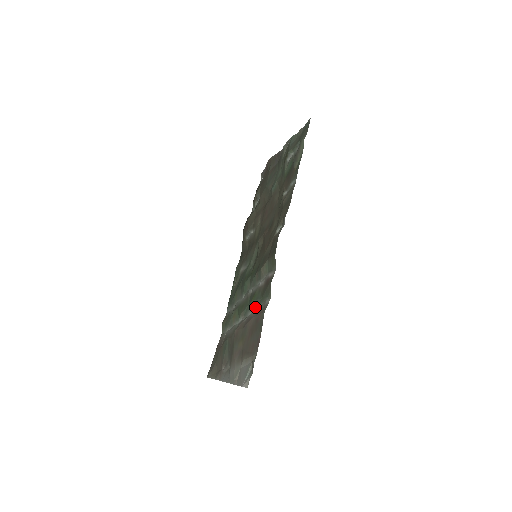
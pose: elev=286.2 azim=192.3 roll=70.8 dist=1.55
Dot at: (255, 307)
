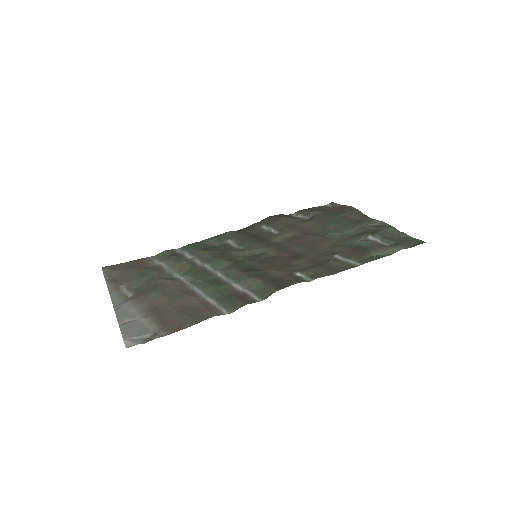
Dot at: (209, 294)
